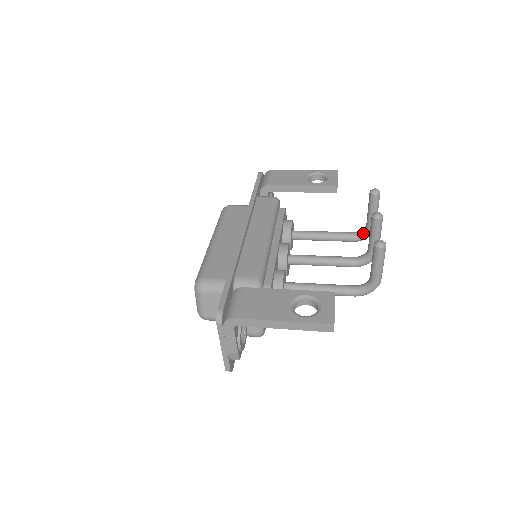
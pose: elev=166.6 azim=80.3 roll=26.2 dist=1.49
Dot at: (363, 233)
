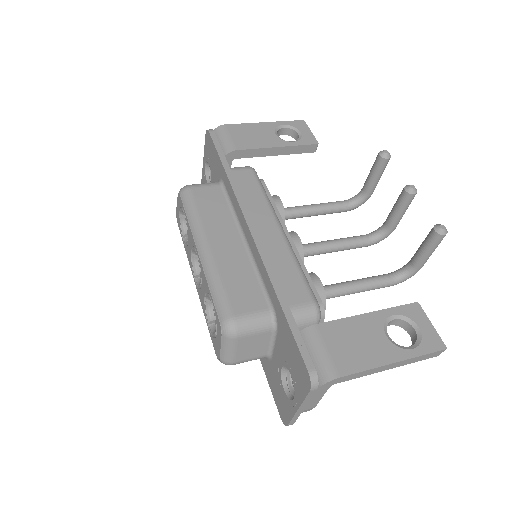
Dot at: (359, 201)
